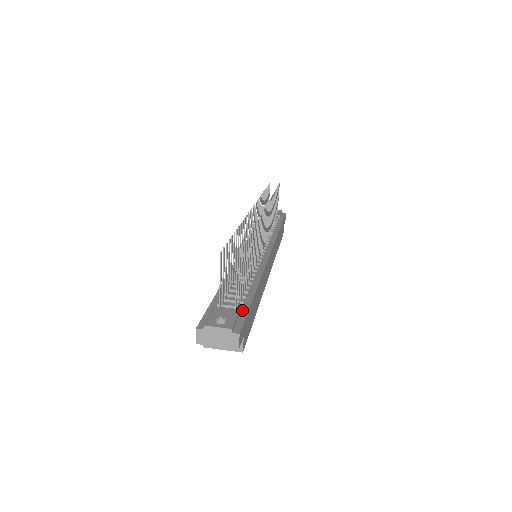
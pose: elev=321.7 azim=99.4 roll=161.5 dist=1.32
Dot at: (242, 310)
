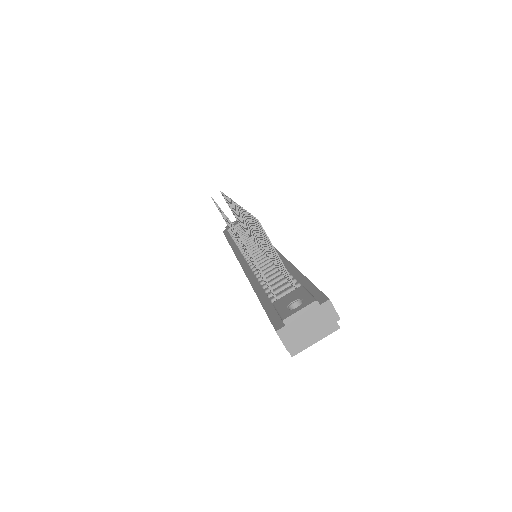
Dot at: (303, 285)
